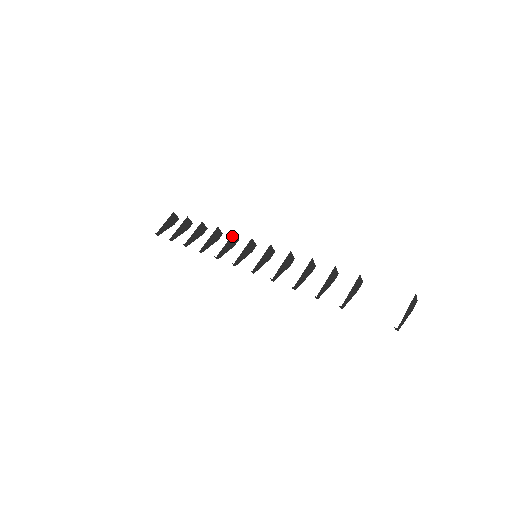
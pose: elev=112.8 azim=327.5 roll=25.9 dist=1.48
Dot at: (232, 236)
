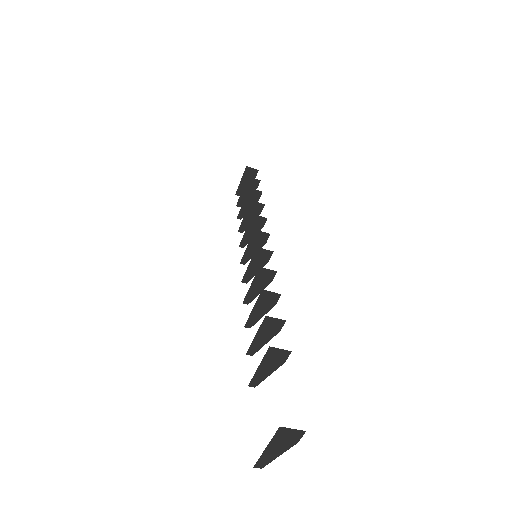
Dot at: (252, 219)
